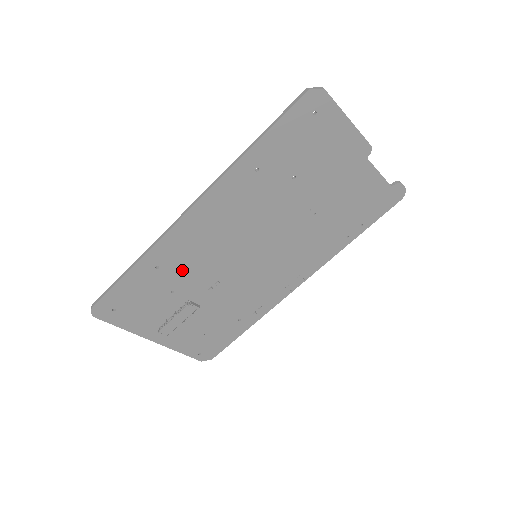
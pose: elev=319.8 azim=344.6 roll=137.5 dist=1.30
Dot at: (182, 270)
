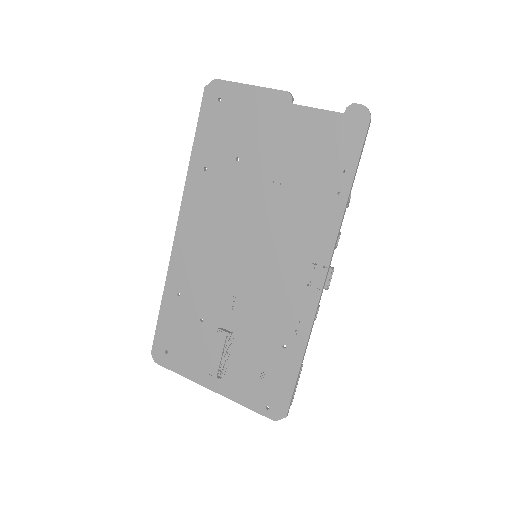
Dot at: (198, 292)
